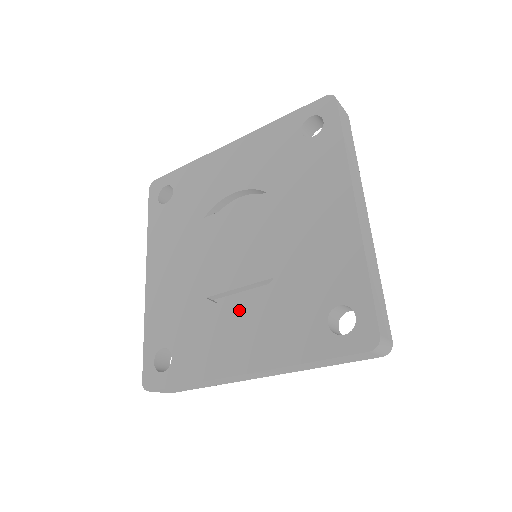
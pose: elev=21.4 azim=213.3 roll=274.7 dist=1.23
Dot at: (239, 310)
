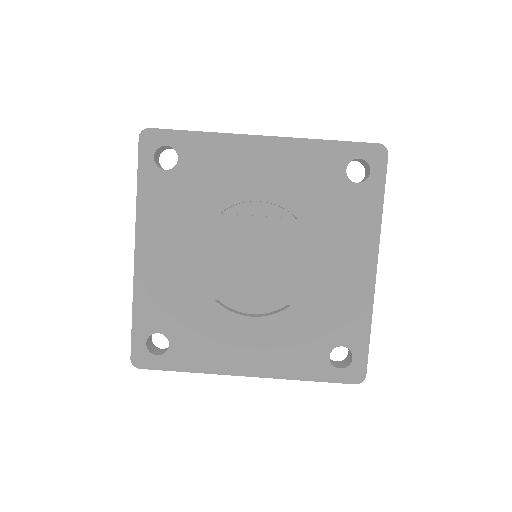
Dot at: (250, 323)
